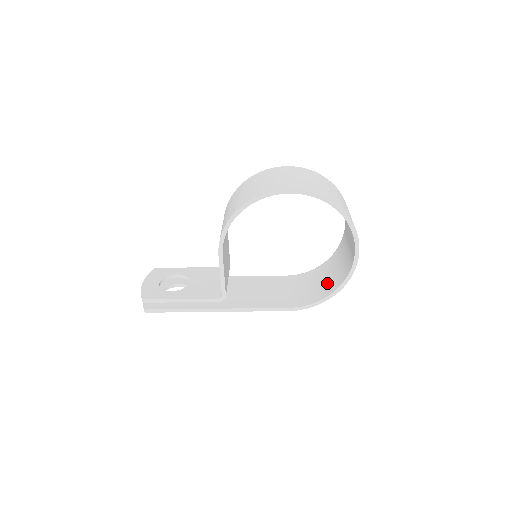
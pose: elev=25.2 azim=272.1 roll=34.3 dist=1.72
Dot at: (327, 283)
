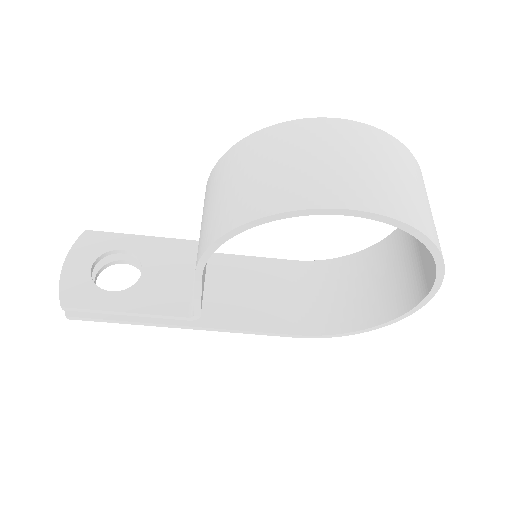
Dot at: (359, 302)
